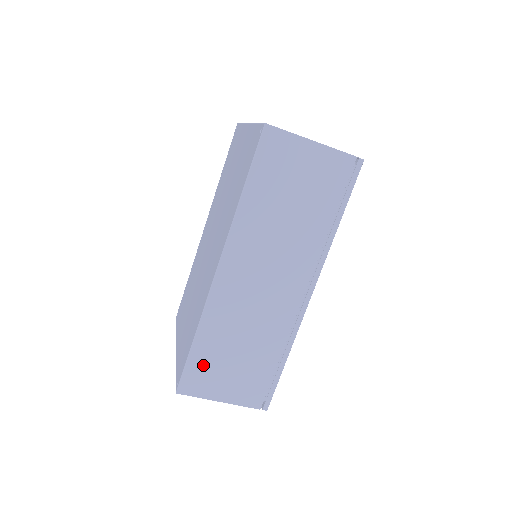
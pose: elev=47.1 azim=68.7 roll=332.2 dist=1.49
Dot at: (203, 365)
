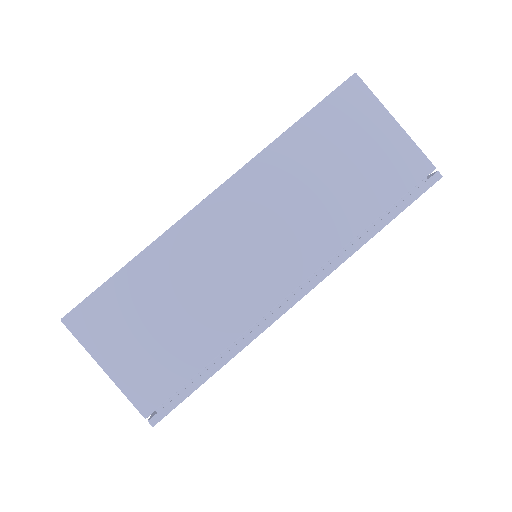
Dot at: (117, 304)
